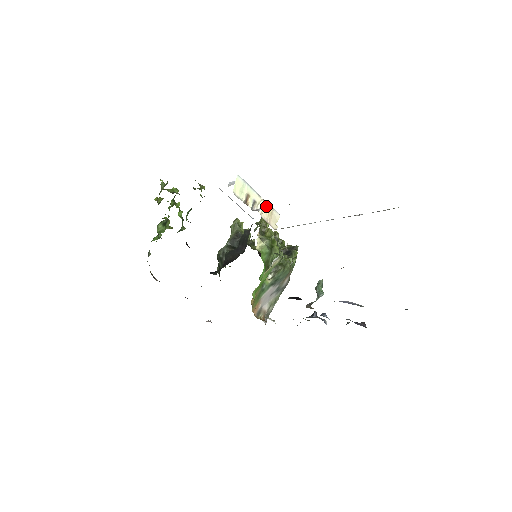
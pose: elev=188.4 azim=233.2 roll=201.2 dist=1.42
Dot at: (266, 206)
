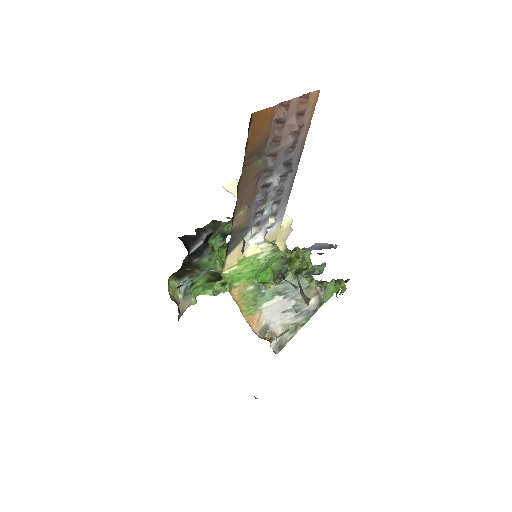
Dot at: occluded
